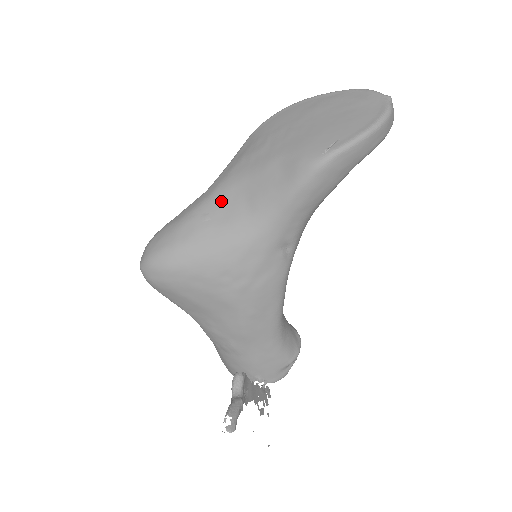
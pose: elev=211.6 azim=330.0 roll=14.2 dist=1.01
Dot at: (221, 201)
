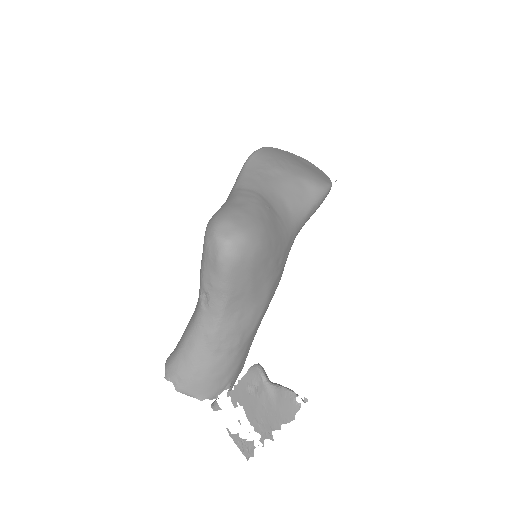
Dot at: (269, 198)
